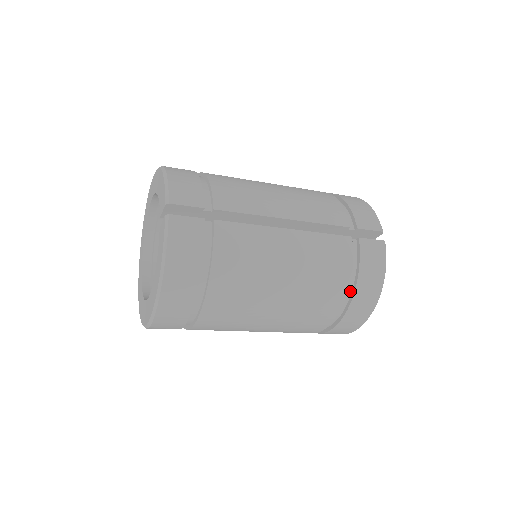
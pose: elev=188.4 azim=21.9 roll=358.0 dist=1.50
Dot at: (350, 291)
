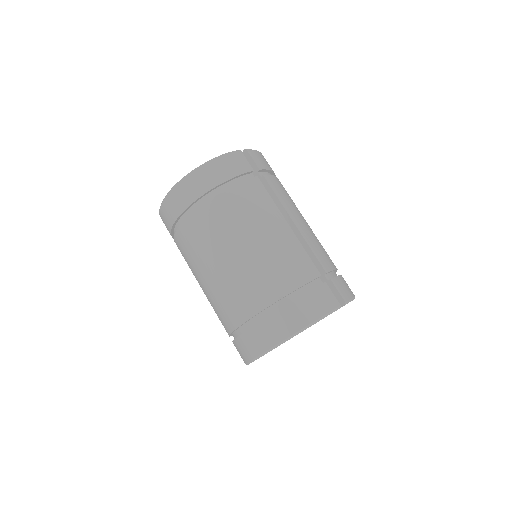
Dot at: (285, 303)
